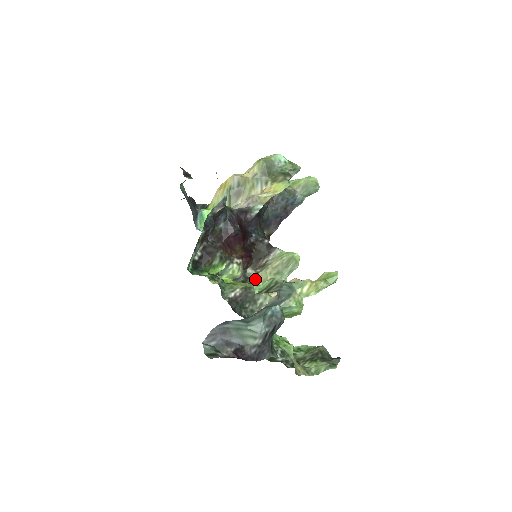
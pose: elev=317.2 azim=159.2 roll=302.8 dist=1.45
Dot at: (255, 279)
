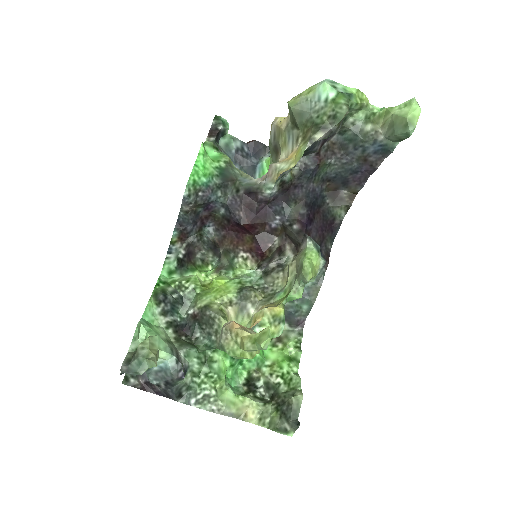
Dot at: (282, 272)
